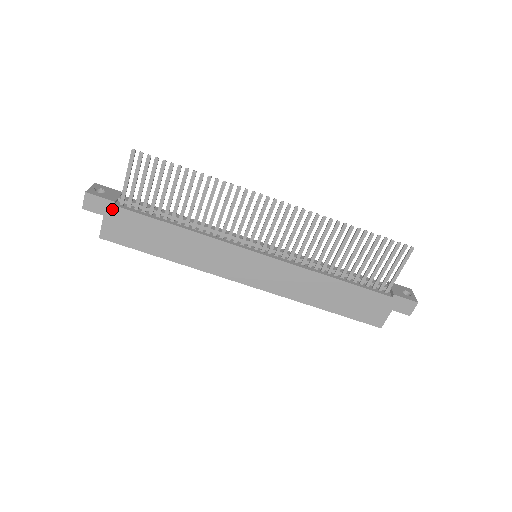
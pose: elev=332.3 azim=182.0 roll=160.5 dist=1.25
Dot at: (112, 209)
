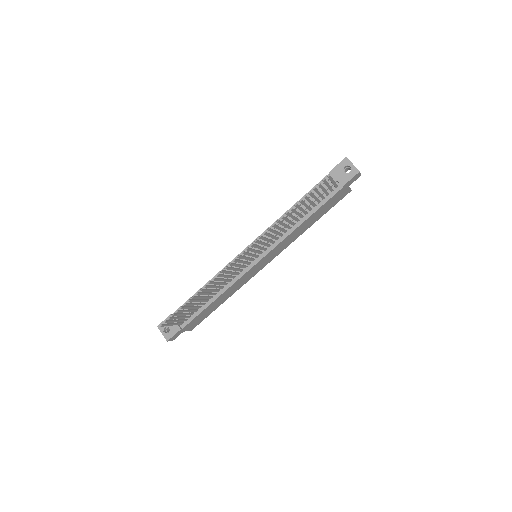
Dot at: (183, 329)
